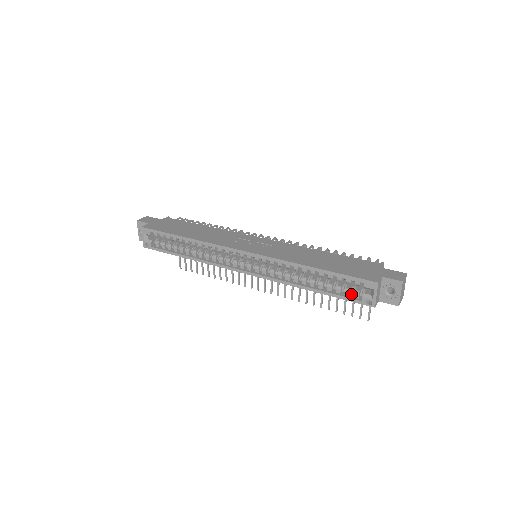
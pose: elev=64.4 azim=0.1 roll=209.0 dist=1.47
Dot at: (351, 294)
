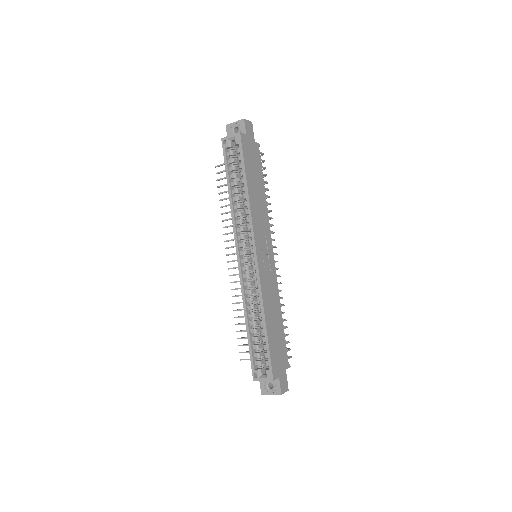
Dot at: (256, 357)
